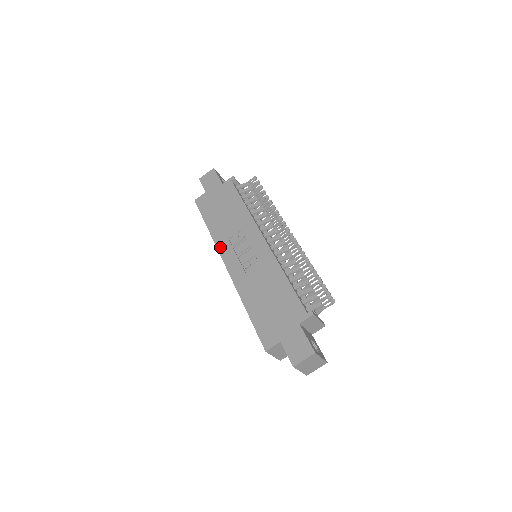
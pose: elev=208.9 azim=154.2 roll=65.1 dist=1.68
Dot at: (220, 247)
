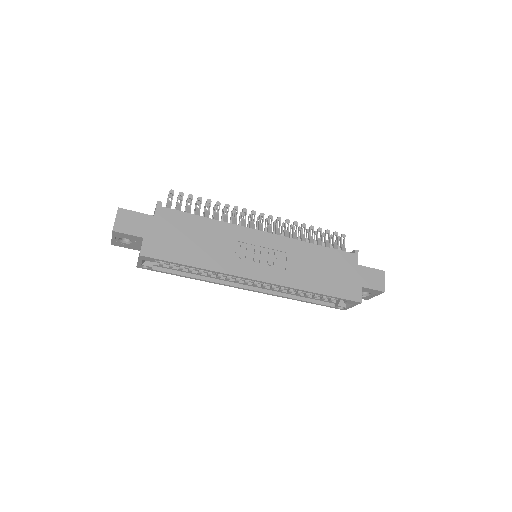
Dot at: (234, 271)
